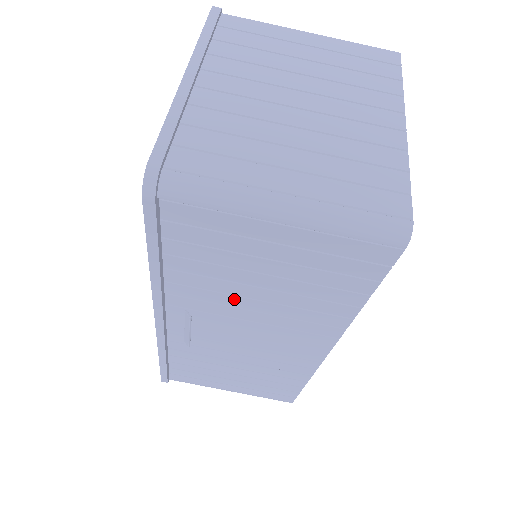
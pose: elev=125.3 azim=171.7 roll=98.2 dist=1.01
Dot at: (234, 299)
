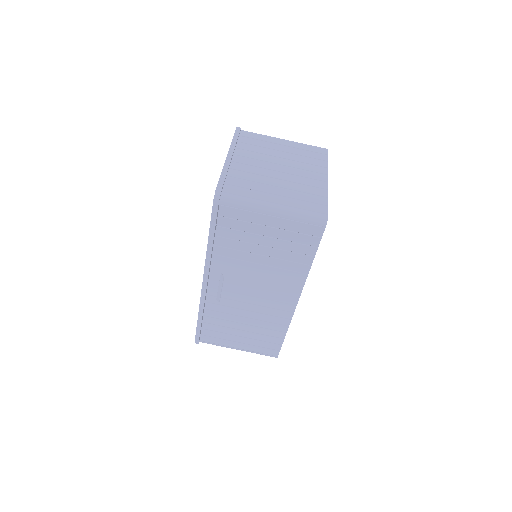
Dot at: (247, 264)
